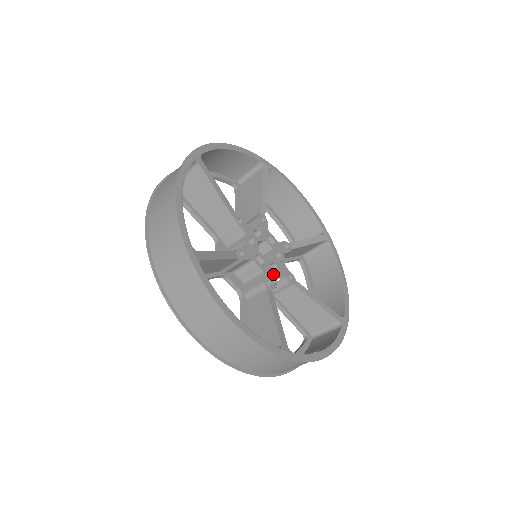
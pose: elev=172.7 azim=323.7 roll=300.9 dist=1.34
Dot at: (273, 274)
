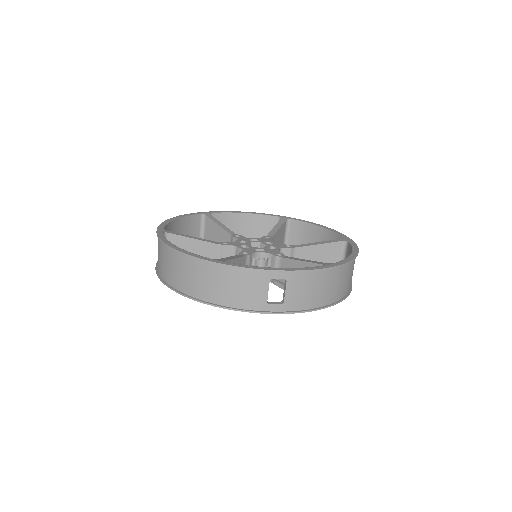
Dot at: (255, 252)
